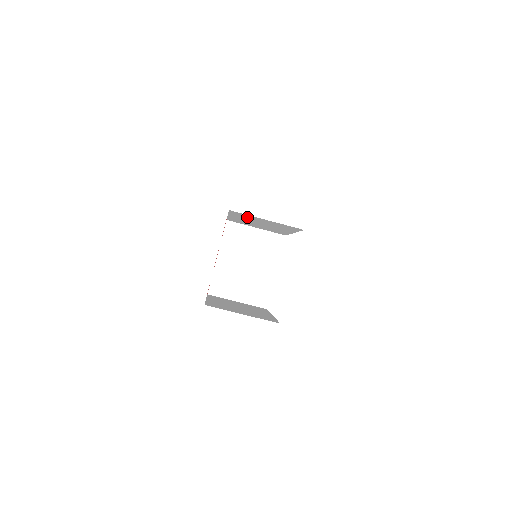
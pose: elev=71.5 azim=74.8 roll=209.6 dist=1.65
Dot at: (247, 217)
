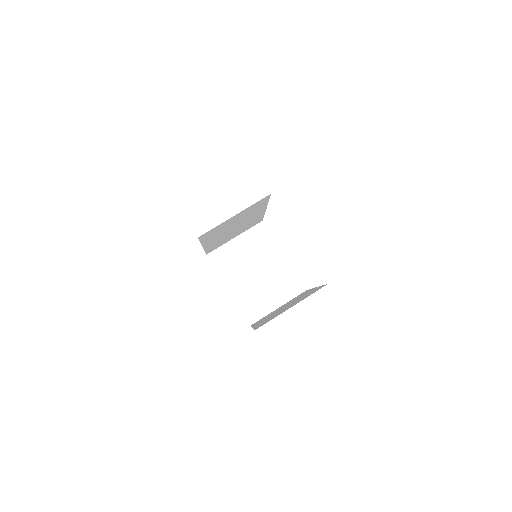
Dot at: (218, 231)
